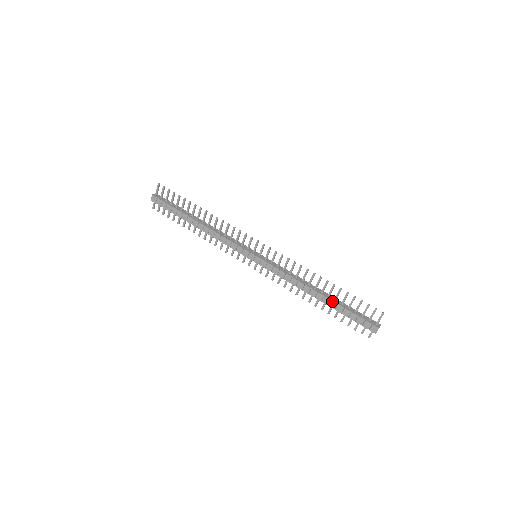
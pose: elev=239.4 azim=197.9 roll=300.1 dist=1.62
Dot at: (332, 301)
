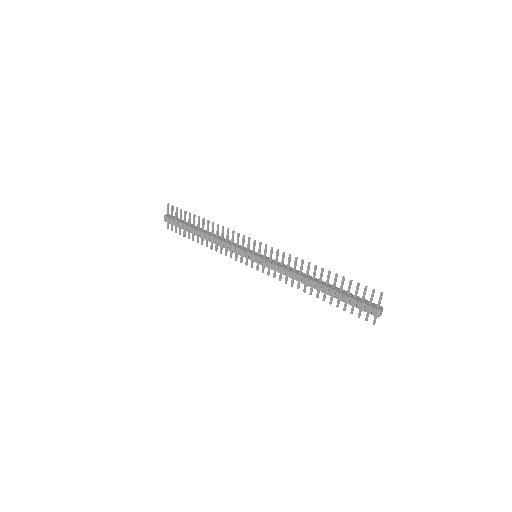
Dot at: (330, 289)
